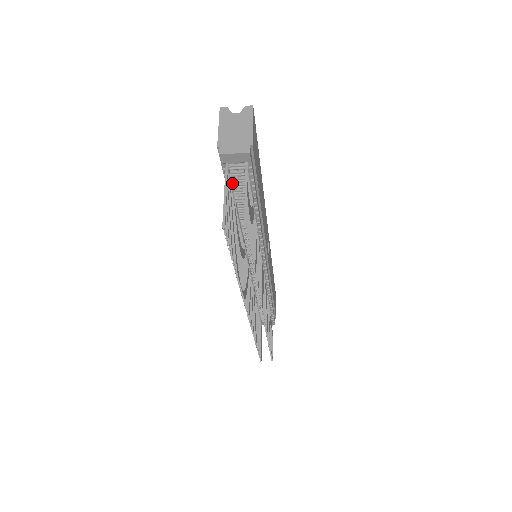
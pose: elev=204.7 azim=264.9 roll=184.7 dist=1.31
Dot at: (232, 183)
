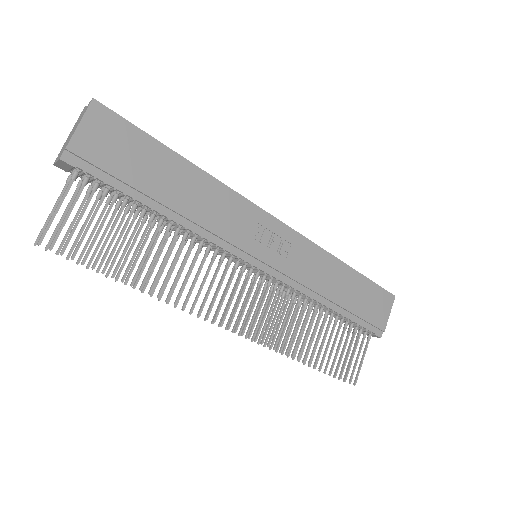
Dot at: occluded
